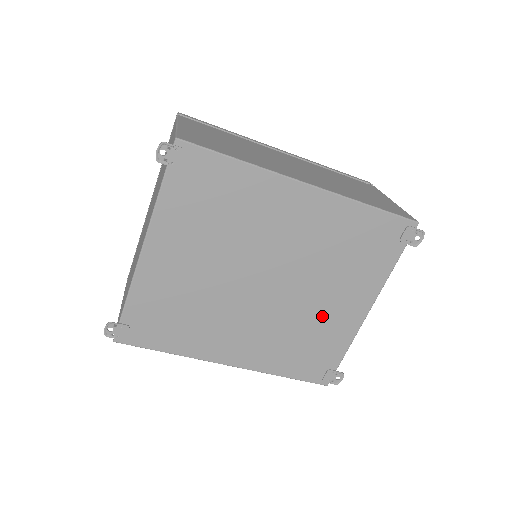
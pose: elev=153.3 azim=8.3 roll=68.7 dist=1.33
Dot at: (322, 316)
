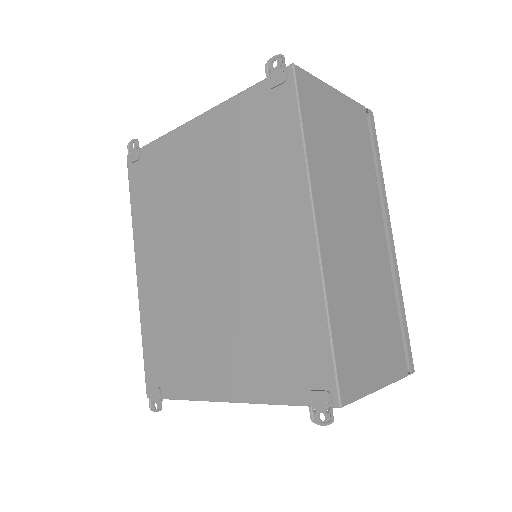
Dot at: (203, 343)
